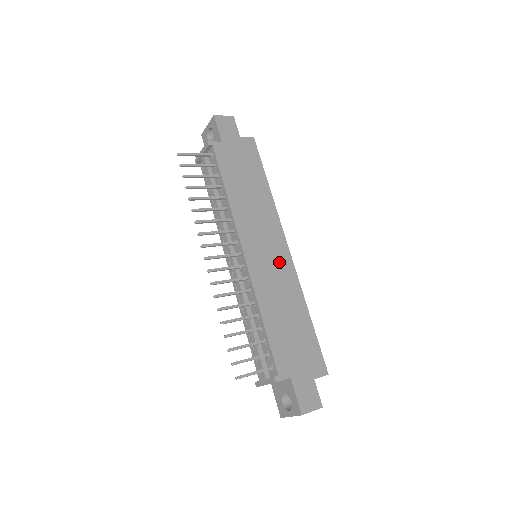
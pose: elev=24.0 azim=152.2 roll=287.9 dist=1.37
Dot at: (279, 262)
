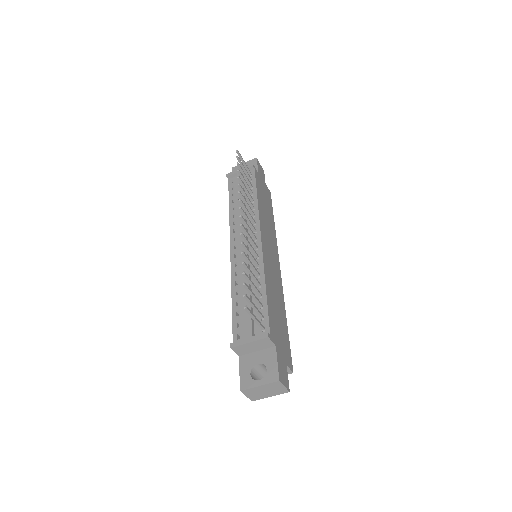
Dot at: (276, 268)
